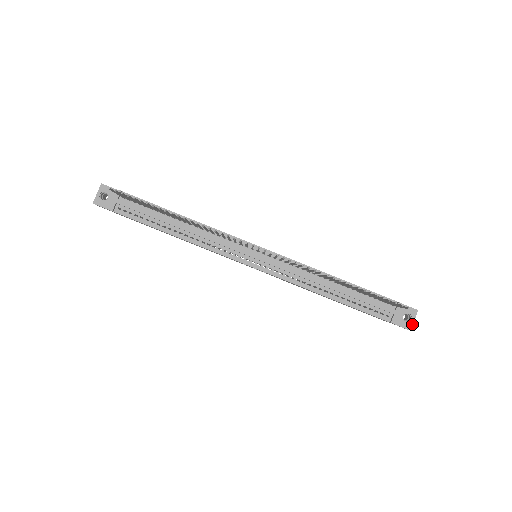
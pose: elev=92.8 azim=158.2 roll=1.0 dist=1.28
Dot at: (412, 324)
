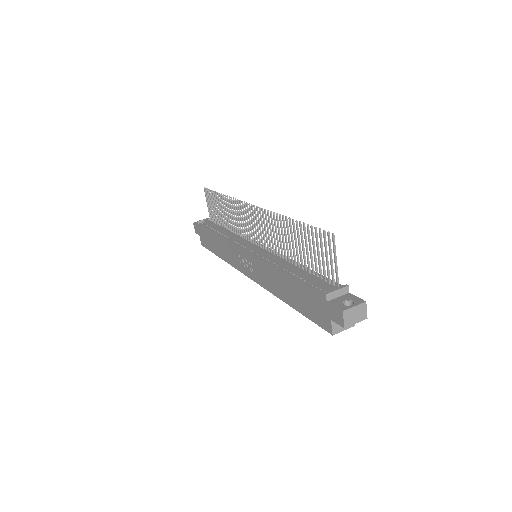
Dot at: (349, 308)
